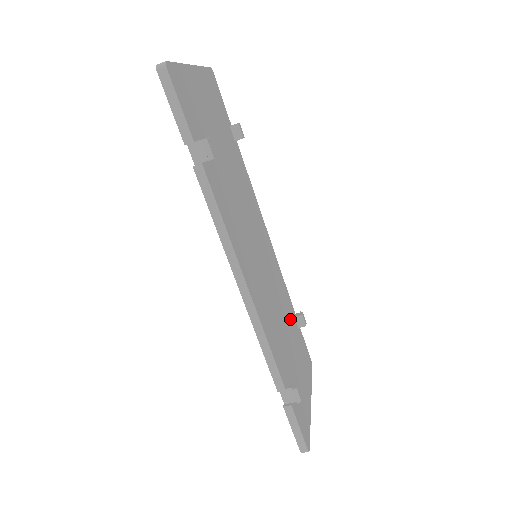
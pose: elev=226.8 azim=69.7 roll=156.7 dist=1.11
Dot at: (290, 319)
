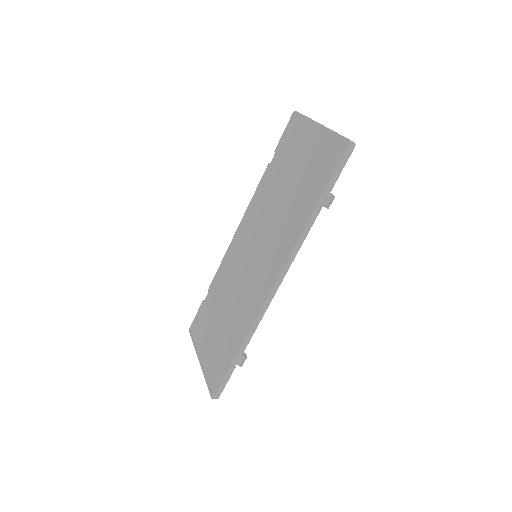
Dot at: occluded
